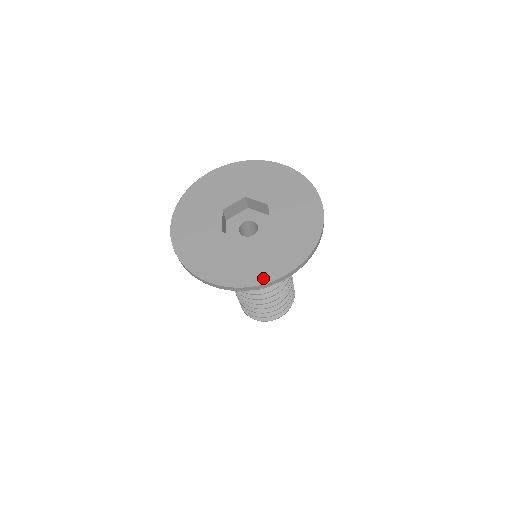
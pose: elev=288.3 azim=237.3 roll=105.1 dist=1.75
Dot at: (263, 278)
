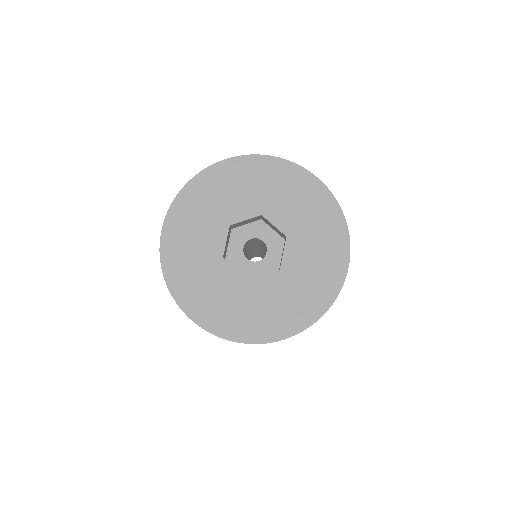
Dot at: (255, 336)
